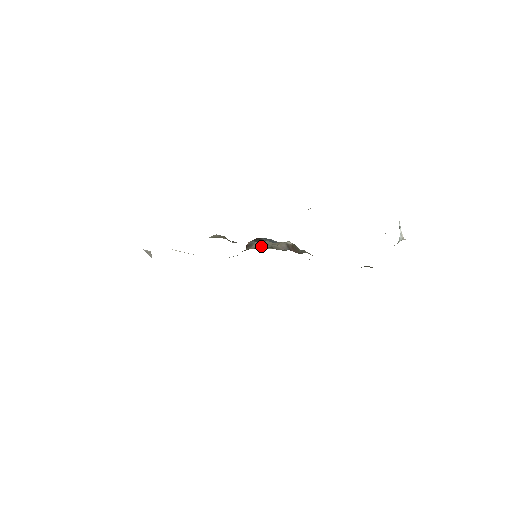
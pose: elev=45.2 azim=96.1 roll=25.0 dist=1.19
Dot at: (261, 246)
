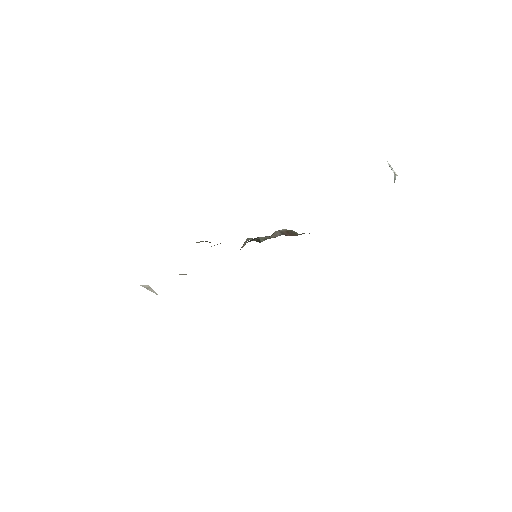
Dot at: occluded
